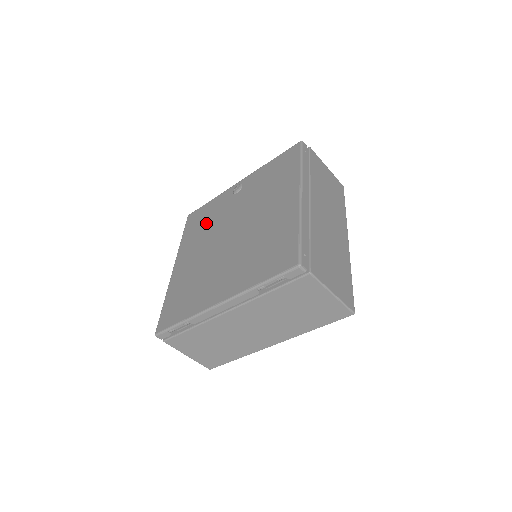
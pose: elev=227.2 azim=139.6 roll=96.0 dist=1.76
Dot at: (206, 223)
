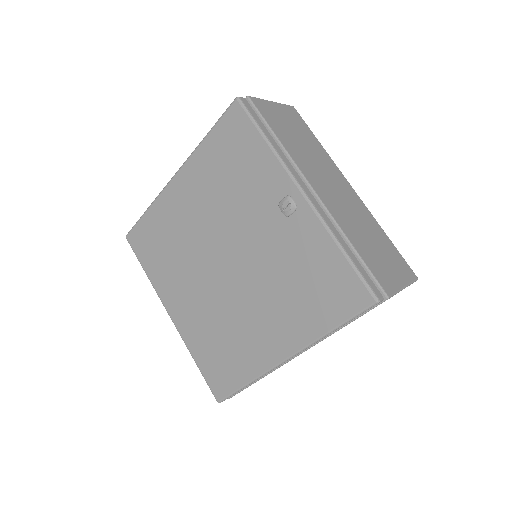
Dot at: (231, 181)
